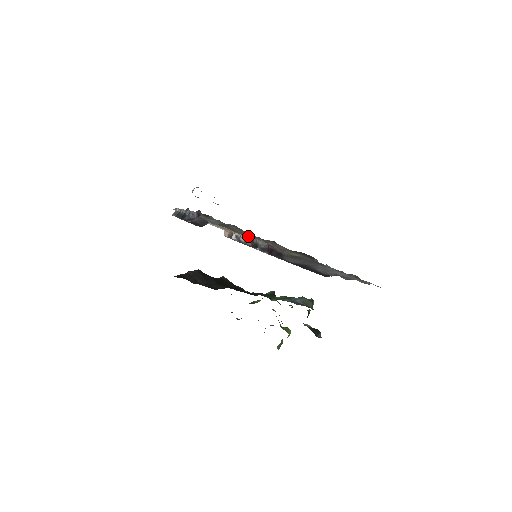
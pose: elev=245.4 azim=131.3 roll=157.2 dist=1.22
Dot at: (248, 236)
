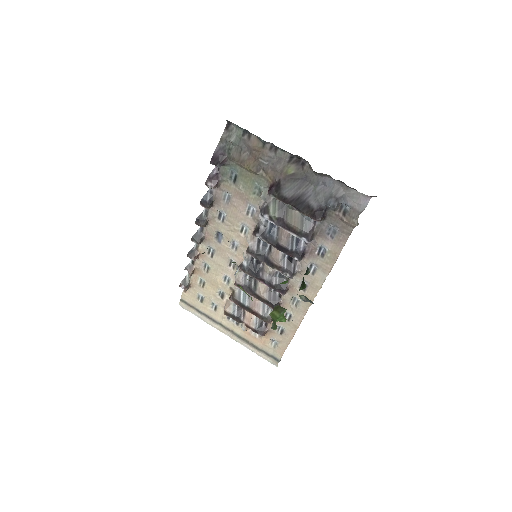
Dot at: (254, 169)
